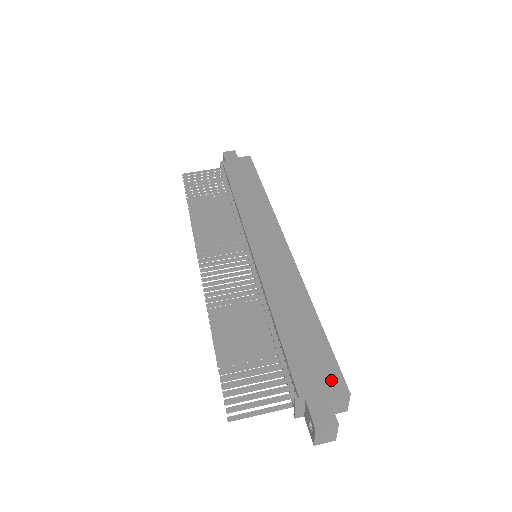
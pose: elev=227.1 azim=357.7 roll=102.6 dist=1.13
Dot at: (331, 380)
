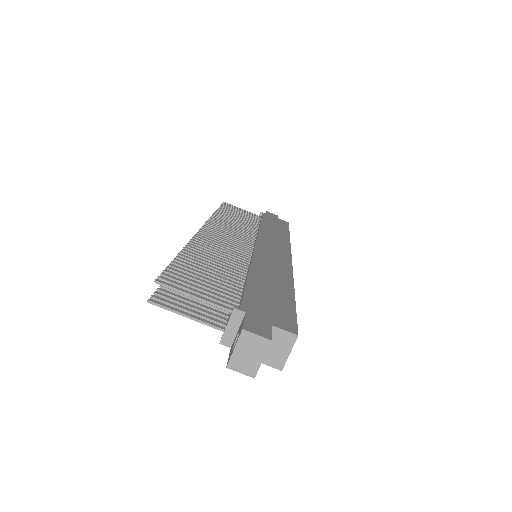
Dot at: (283, 319)
